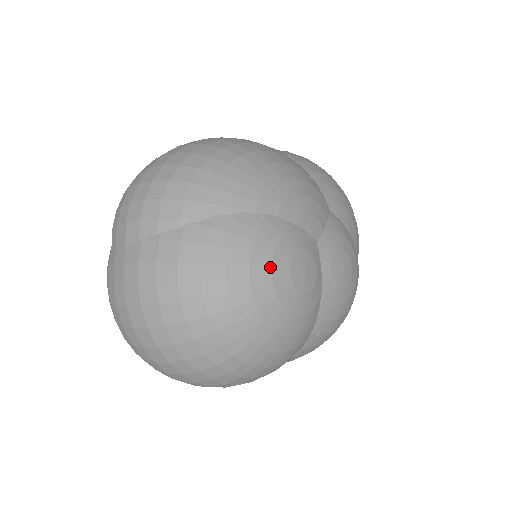
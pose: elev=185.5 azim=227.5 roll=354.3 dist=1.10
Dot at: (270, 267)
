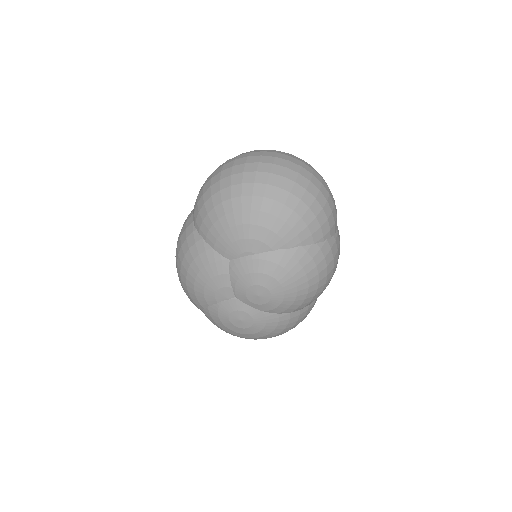
Dot at: (228, 329)
